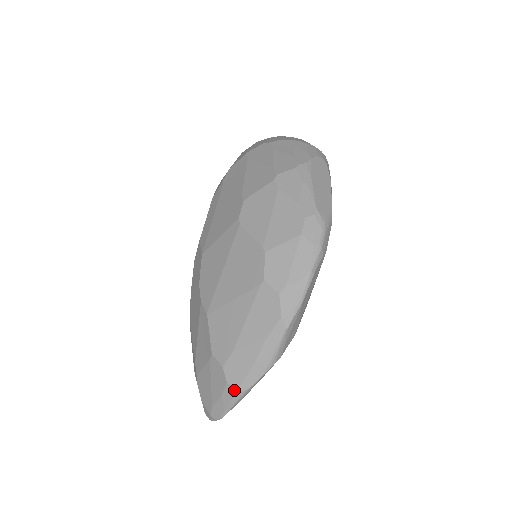
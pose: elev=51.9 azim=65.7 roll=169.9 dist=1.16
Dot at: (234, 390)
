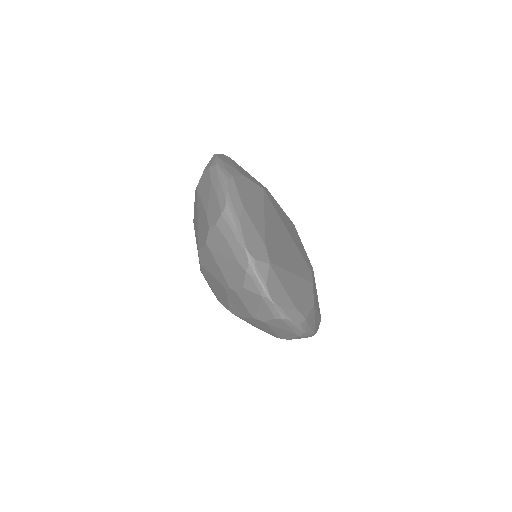
Dot at: (221, 217)
